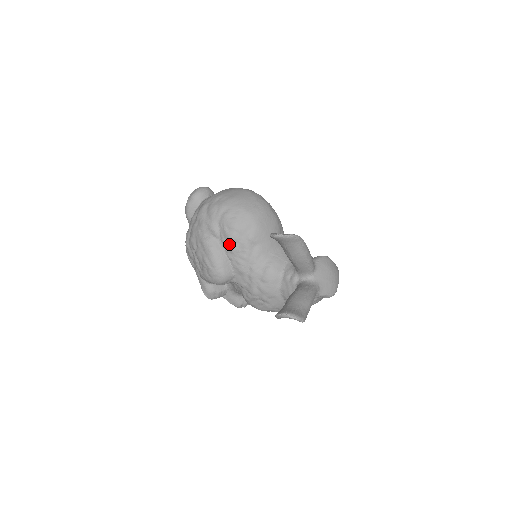
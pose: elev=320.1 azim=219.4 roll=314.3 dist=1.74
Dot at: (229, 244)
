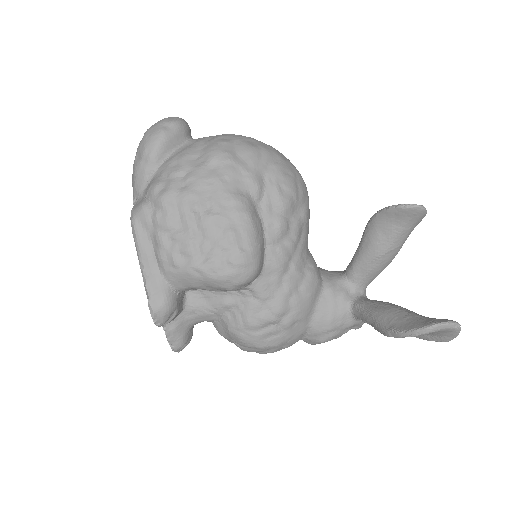
Dot at: (278, 215)
